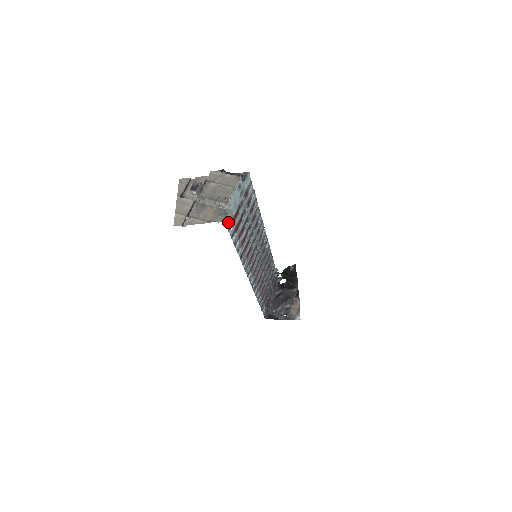
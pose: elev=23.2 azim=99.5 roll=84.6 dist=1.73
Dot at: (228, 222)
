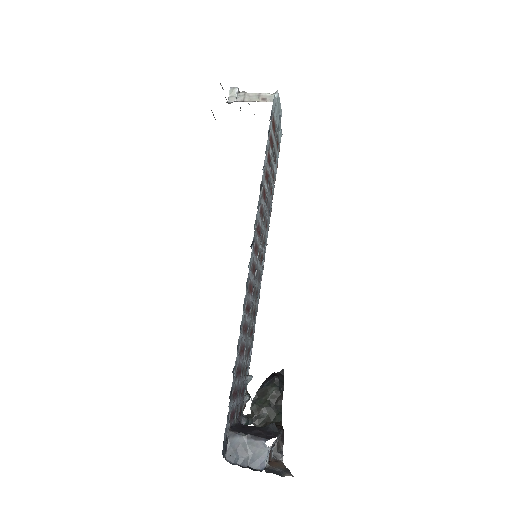
Dot at: (273, 106)
